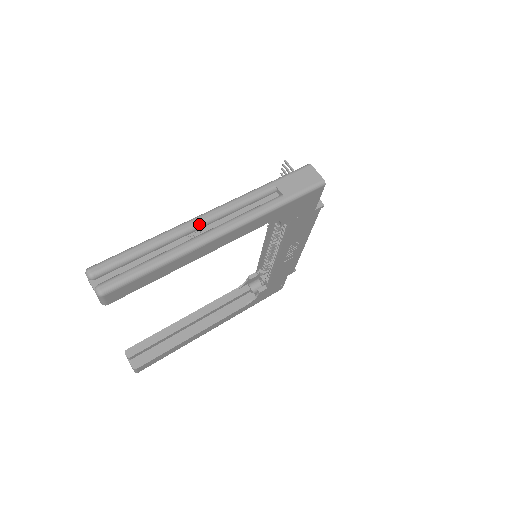
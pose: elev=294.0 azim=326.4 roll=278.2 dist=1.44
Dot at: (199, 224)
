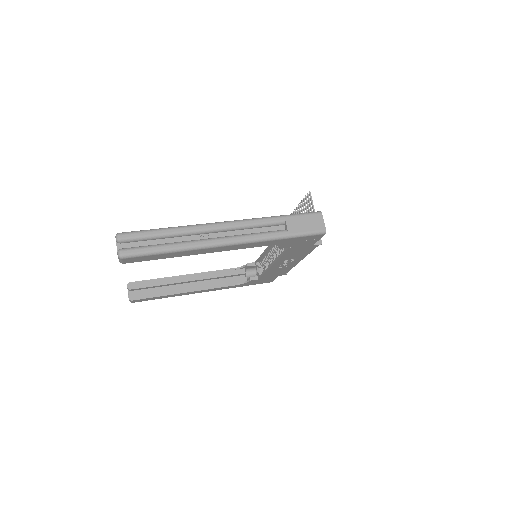
Dot at: (213, 230)
